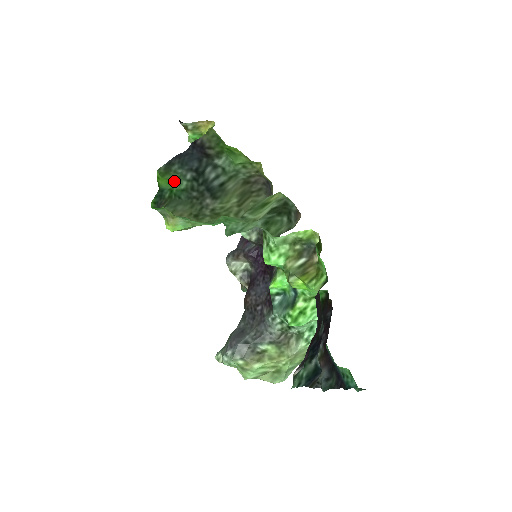
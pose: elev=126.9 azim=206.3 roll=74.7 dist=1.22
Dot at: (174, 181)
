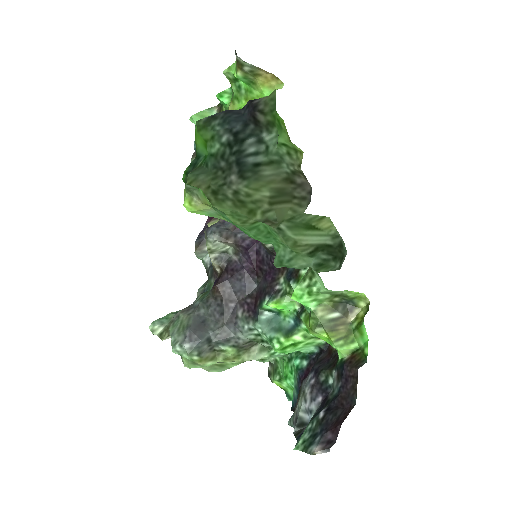
Dot at: (208, 141)
